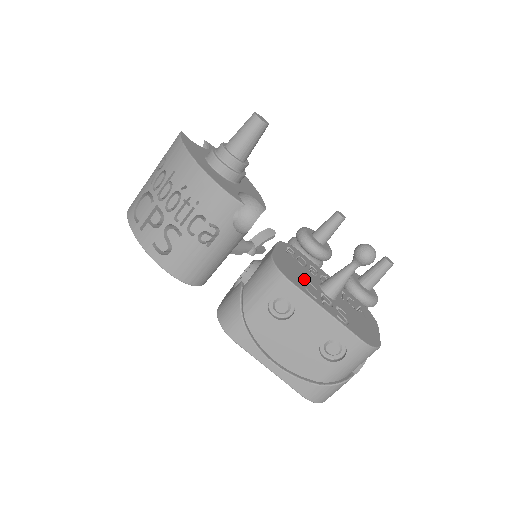
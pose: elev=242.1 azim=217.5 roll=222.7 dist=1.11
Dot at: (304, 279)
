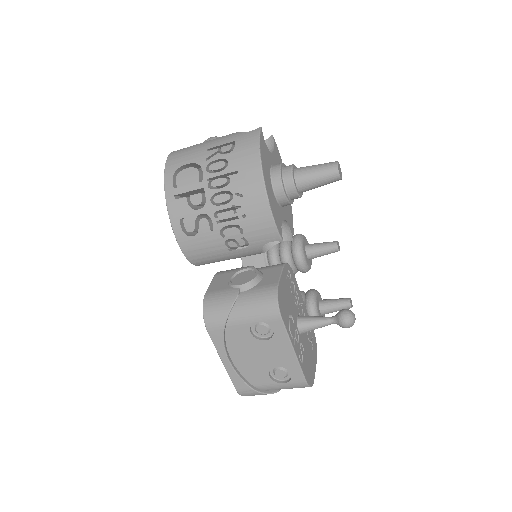
Dot at: (290, 313)
